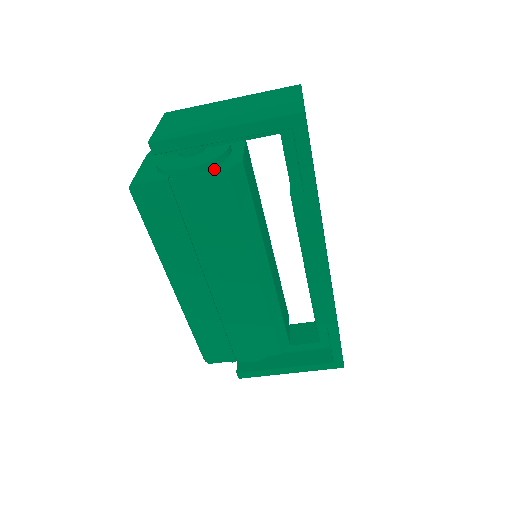
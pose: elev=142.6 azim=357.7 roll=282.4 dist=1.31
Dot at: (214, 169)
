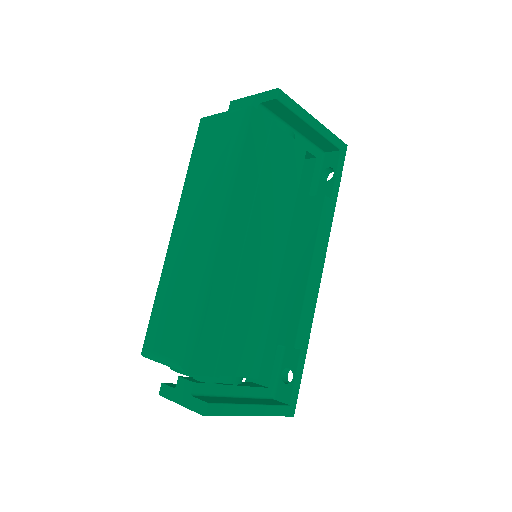
Dot at: (297, 143)
